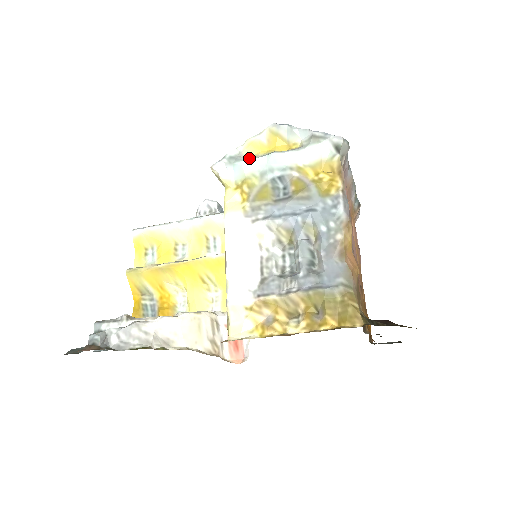
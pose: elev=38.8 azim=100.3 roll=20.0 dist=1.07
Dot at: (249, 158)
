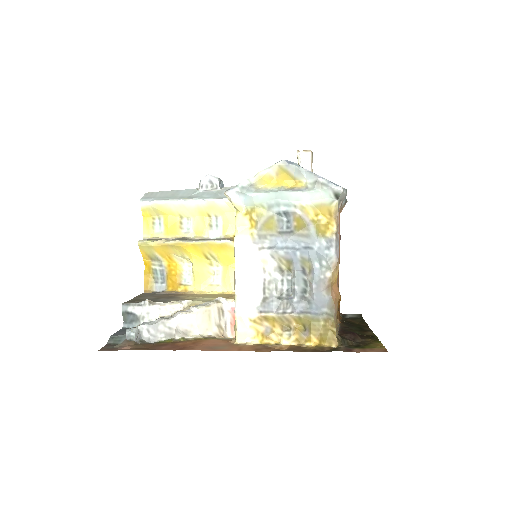
Dot at: (259, 189)
